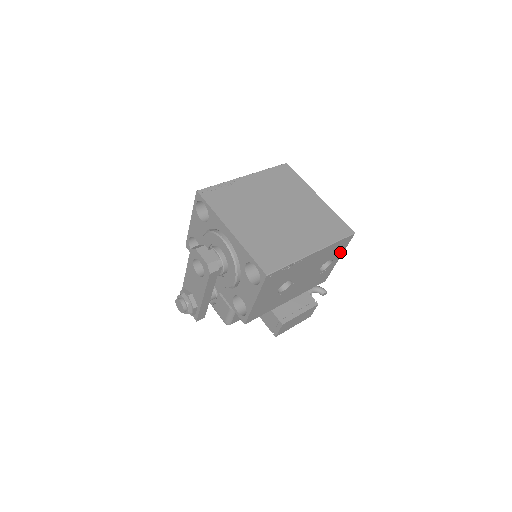
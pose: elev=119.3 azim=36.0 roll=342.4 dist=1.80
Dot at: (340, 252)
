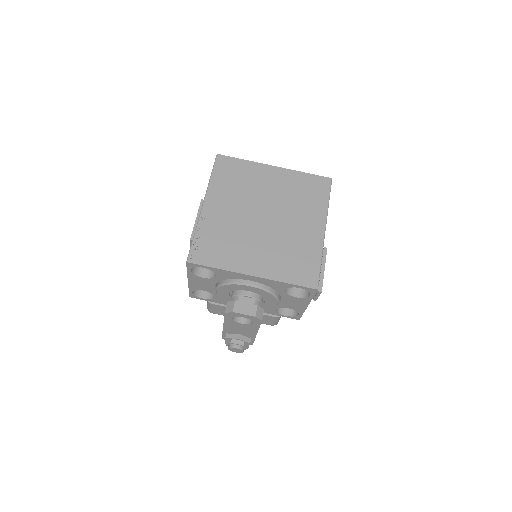
Dot at: occluded
